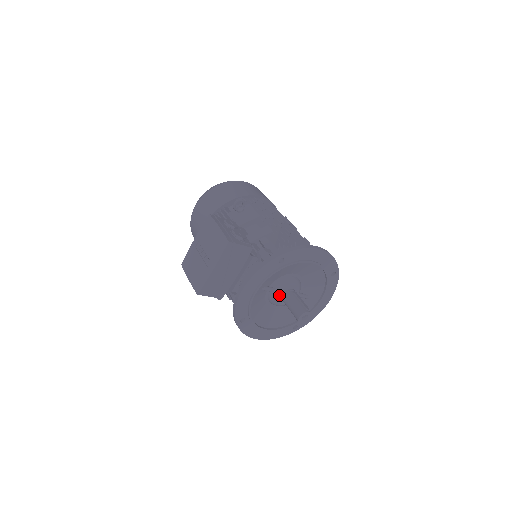
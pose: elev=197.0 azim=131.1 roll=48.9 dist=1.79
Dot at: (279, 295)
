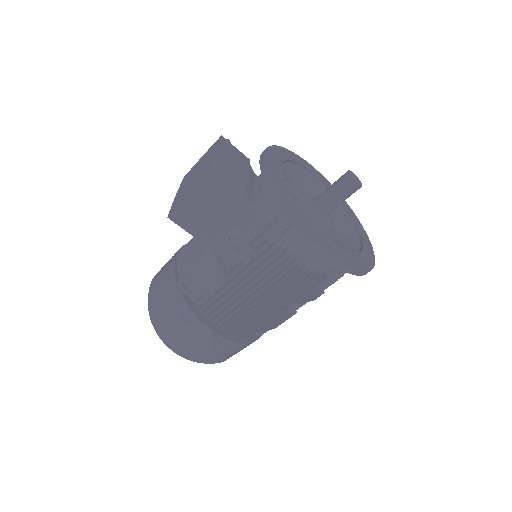
Dot at: (310, 201)
